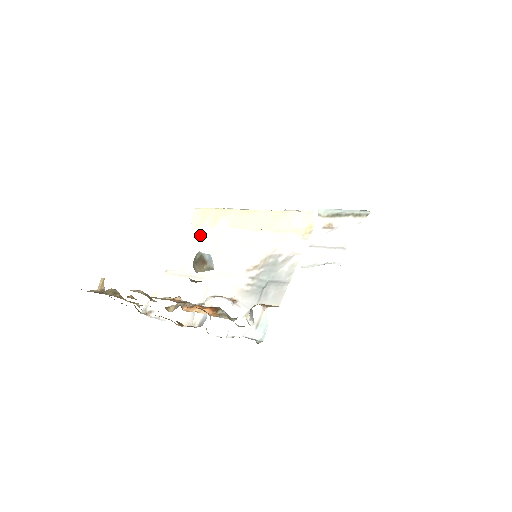
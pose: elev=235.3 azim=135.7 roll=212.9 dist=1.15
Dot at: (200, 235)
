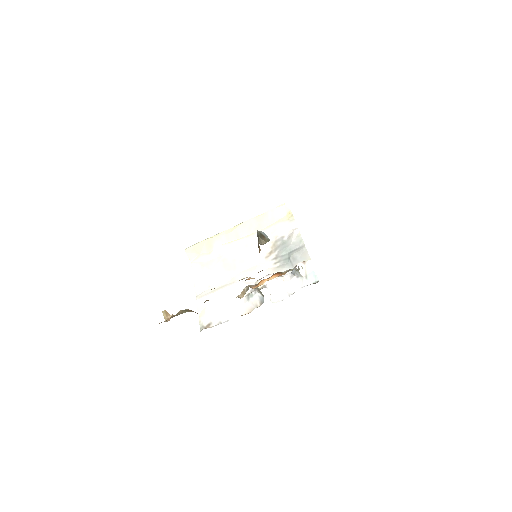
Dot at: (204, 262)
